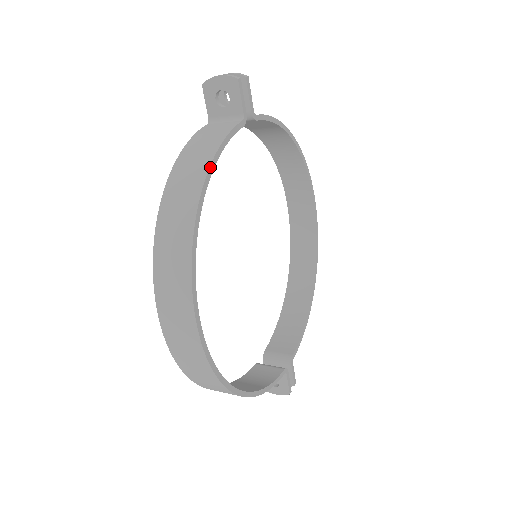
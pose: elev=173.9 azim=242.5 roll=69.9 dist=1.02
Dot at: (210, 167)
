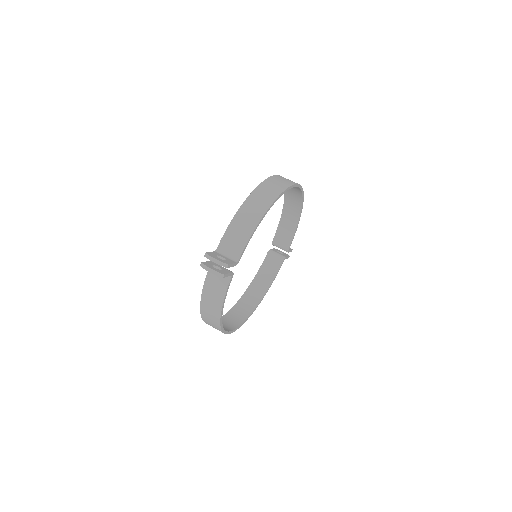
Dot at: (221, 314)
